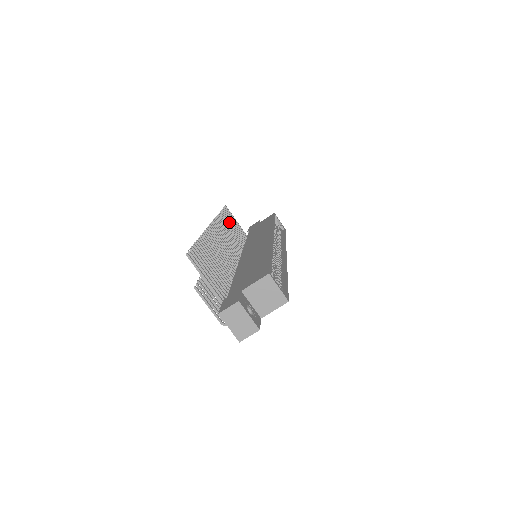
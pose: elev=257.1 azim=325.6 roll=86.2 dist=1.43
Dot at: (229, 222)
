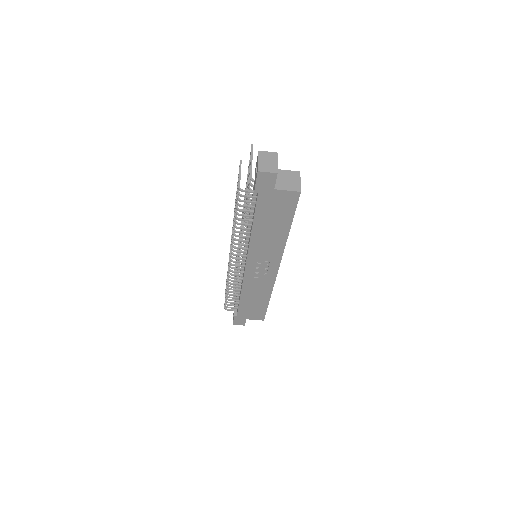
Dot at: occluded
